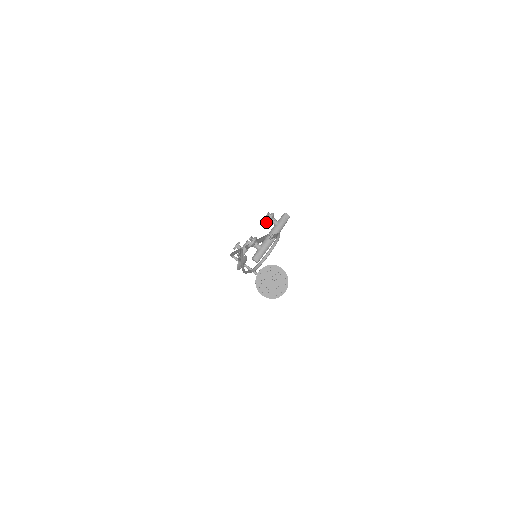
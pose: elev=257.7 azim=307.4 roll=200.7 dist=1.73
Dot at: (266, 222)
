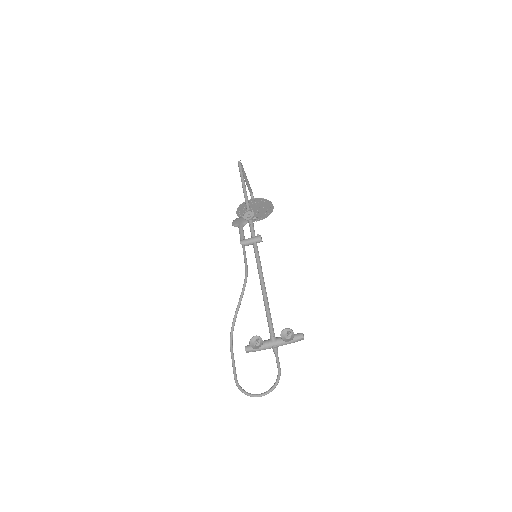
Dot at: (282, 338)
